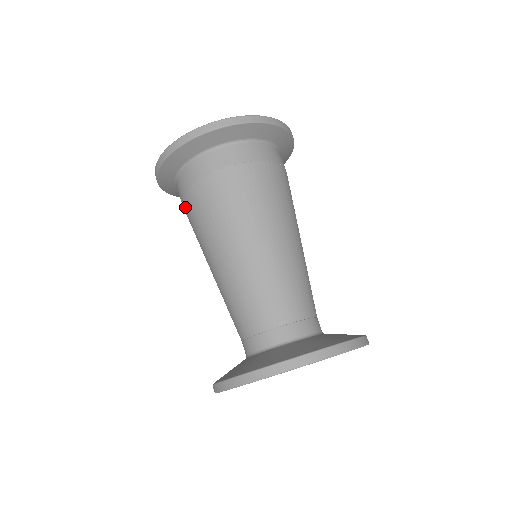
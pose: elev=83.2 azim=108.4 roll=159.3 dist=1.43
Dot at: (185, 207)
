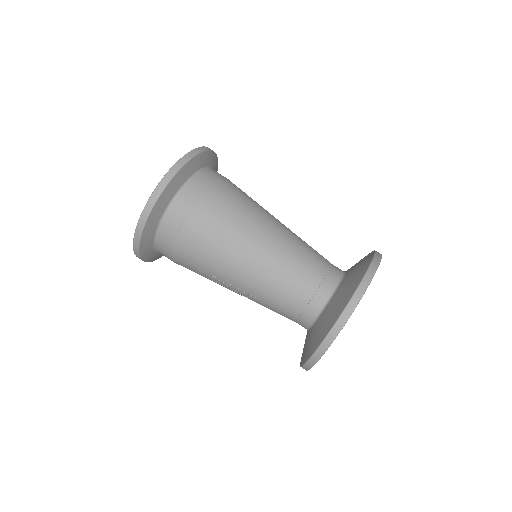
Dot at: (180, 251)
